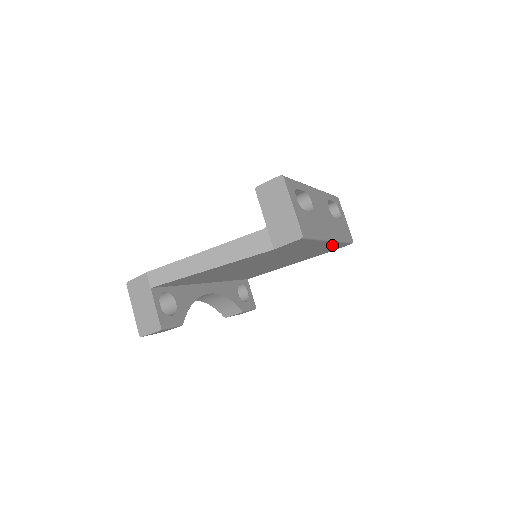
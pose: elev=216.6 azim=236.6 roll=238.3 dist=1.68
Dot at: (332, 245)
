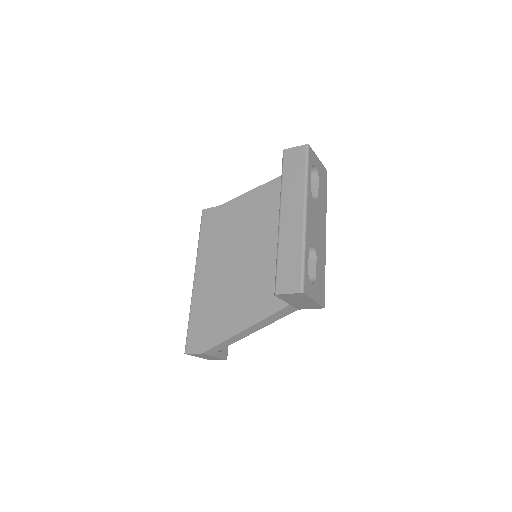
Dot at: occluded
